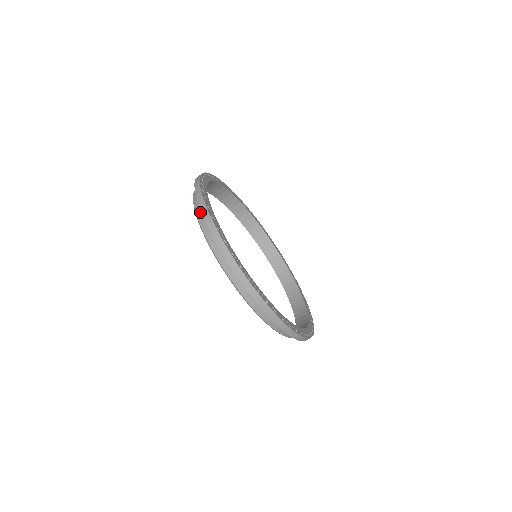
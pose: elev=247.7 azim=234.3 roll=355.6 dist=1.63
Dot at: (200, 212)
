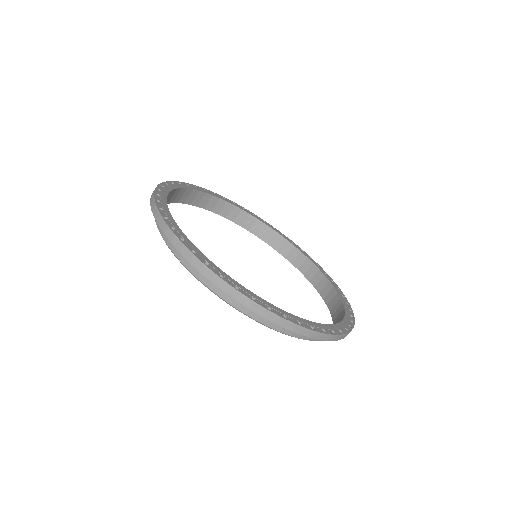
Dot at: (253, 313)
